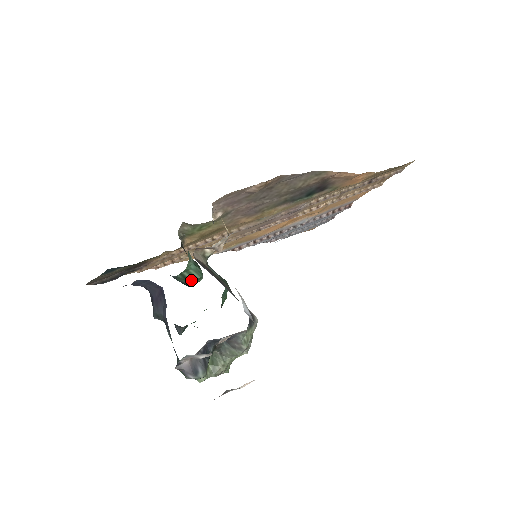
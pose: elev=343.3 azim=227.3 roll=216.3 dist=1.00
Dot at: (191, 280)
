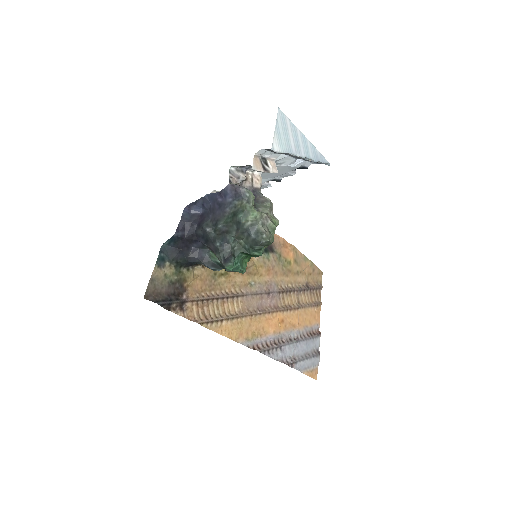
Dot at: occluded
